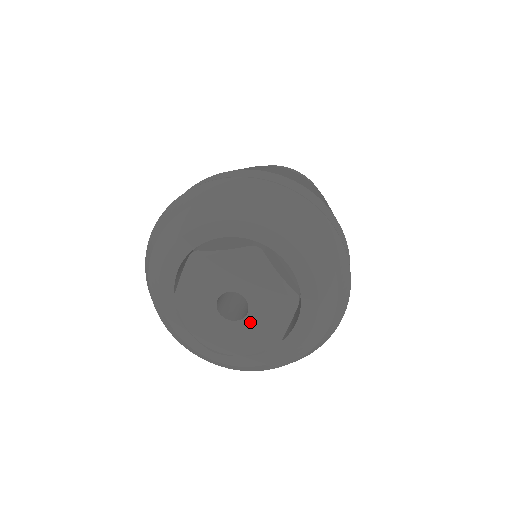
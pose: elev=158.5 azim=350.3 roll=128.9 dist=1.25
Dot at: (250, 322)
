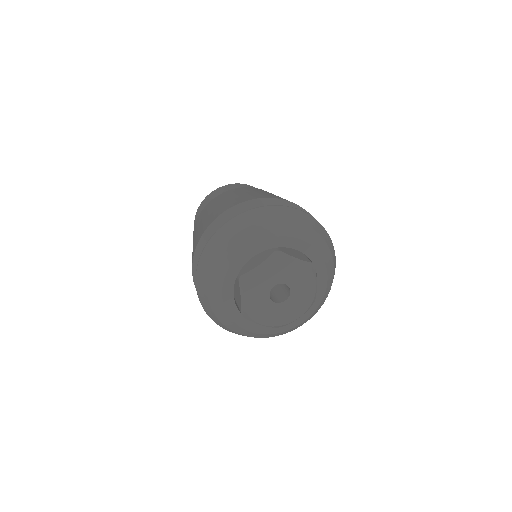
Dot at: (294, 296)
